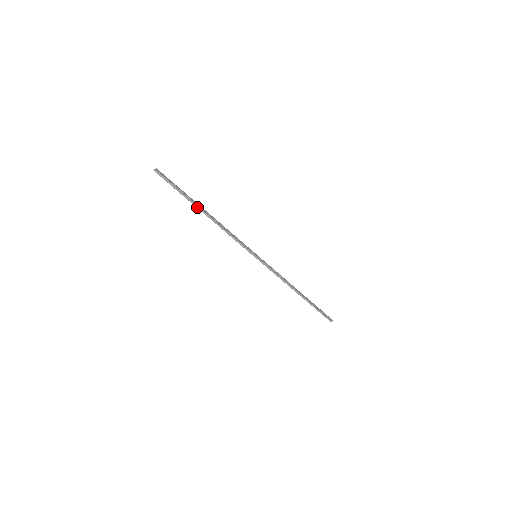
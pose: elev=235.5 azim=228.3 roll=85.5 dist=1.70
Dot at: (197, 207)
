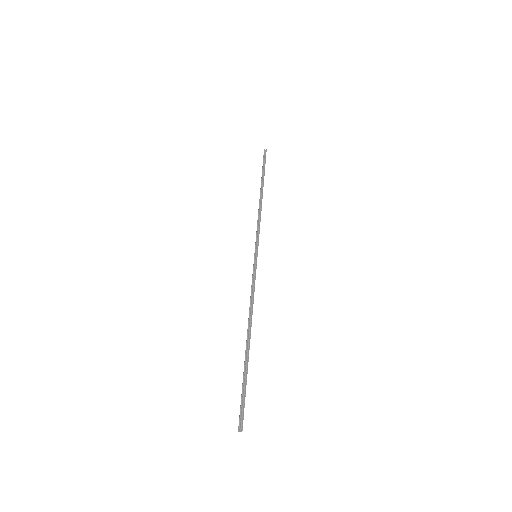
Dot at: (261, 185)
